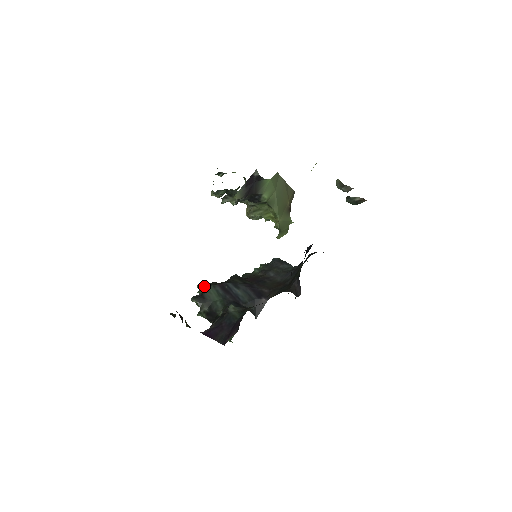
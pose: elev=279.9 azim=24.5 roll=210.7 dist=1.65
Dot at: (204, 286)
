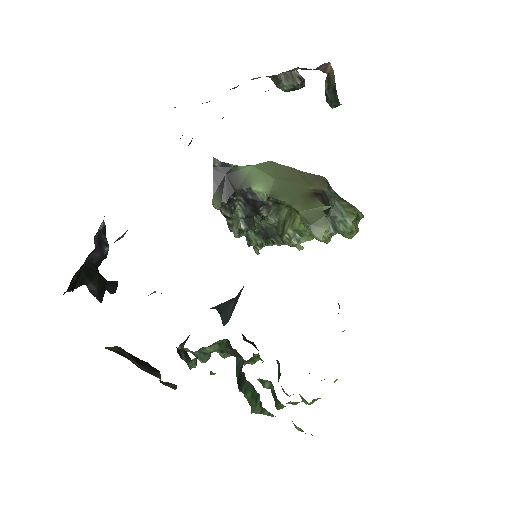
Dot at: occluded
